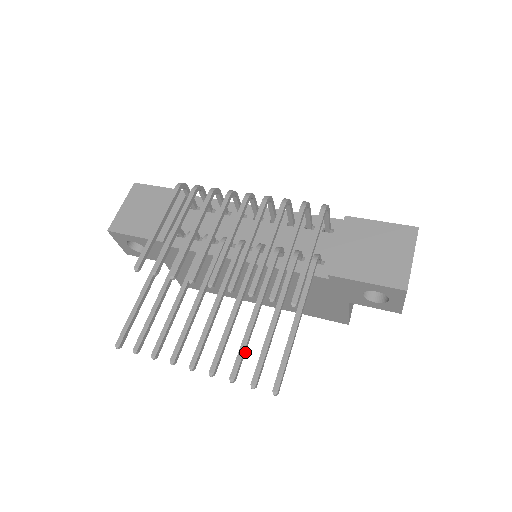
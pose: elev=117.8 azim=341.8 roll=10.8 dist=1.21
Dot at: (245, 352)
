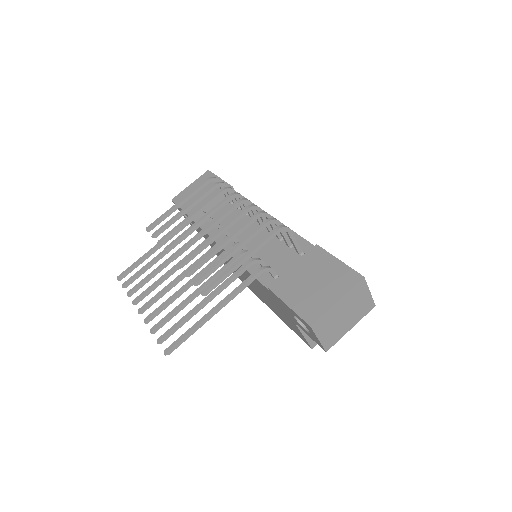
Dot at: occluded
